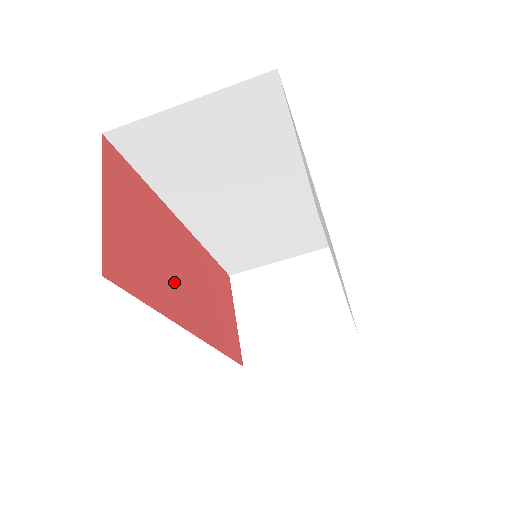
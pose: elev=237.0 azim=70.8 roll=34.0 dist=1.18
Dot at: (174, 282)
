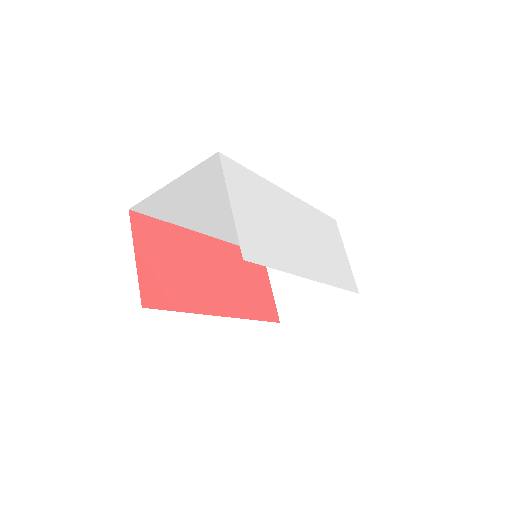
Dot at: (202, 286)
